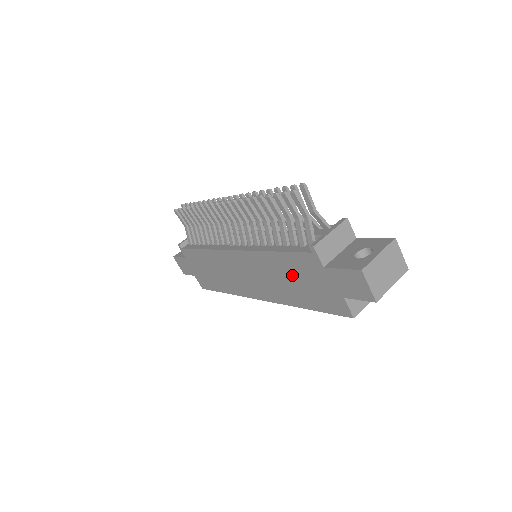
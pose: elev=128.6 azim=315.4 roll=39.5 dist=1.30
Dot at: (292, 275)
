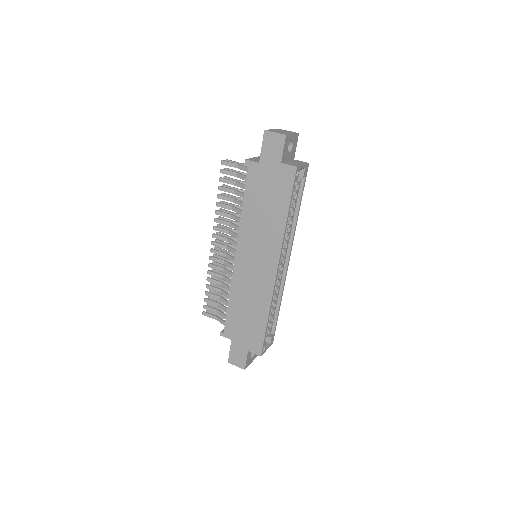
Dot at: (261, 202)
